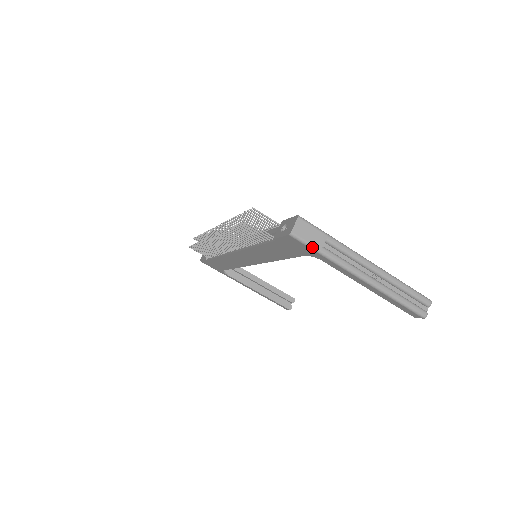
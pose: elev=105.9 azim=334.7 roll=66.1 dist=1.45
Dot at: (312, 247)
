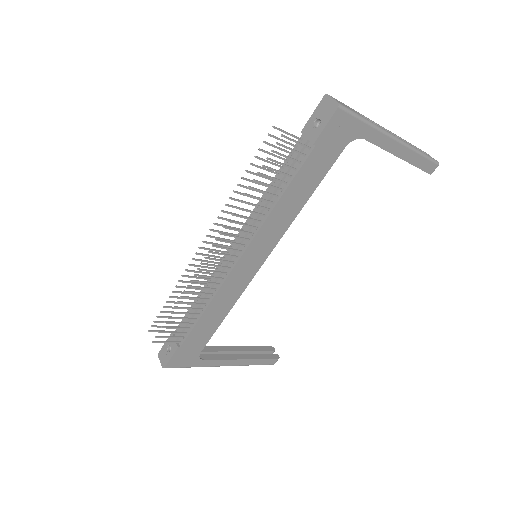
Dot at: (357, 115)
